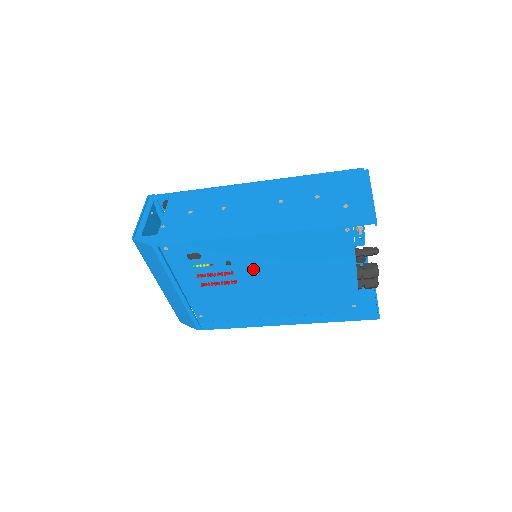
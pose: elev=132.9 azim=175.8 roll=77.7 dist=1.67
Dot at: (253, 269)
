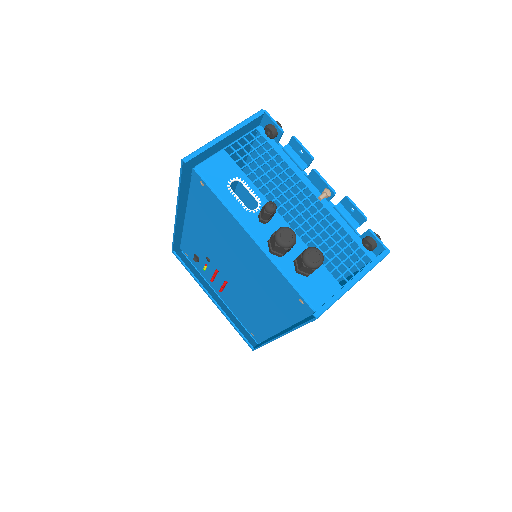
Dot at: (220, 262)
